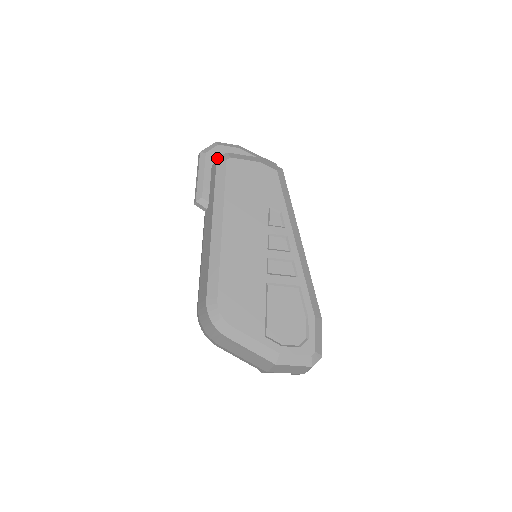
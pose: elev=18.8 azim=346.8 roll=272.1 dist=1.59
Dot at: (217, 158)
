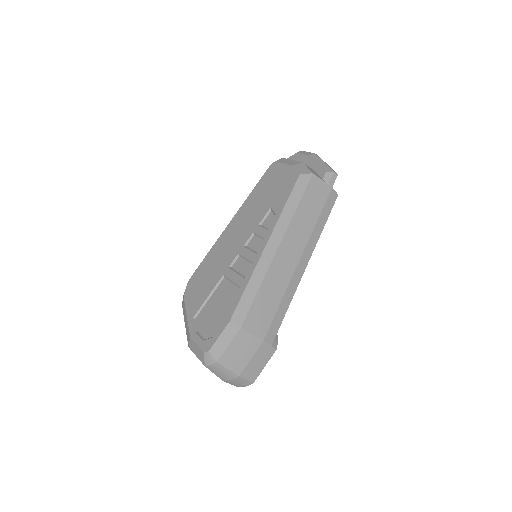
Dot at: occluded
